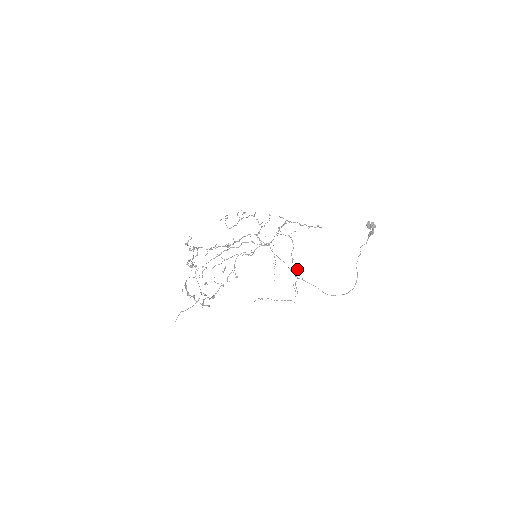
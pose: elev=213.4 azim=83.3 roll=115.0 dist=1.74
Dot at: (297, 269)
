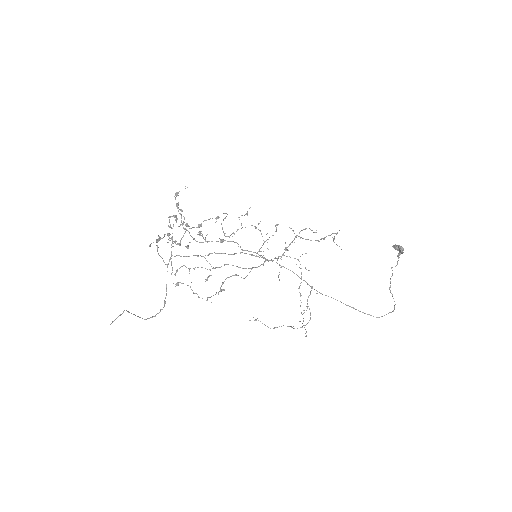
Dot at: (307, 306)
